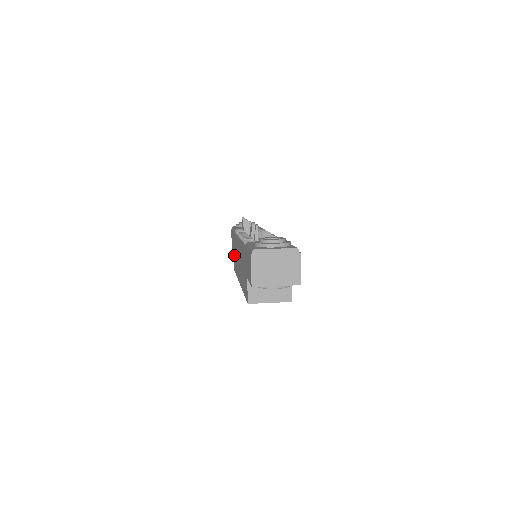
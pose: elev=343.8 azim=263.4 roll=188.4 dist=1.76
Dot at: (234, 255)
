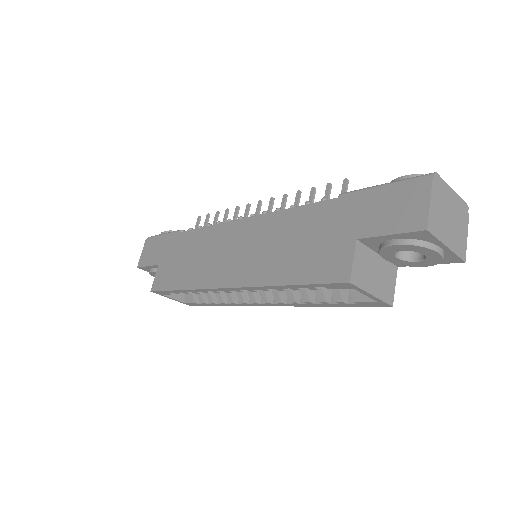
Dot at: (170, 265)
